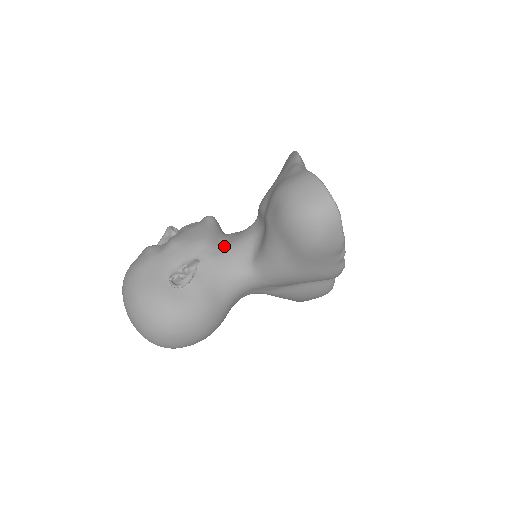
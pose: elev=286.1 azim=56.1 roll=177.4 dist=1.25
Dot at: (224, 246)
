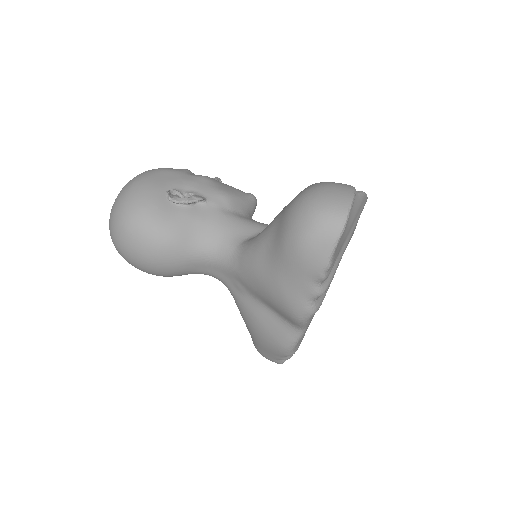
Dot at: (237, 215)
